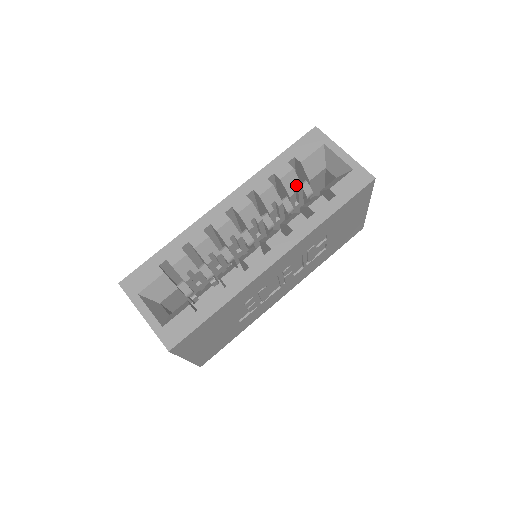
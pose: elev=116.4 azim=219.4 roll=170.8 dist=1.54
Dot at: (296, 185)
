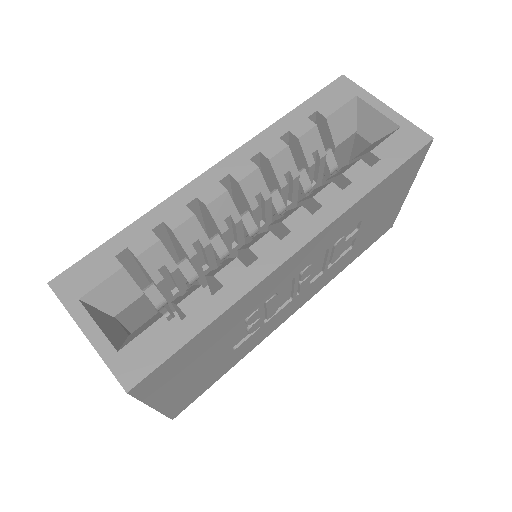
Dot at: (318, 151)
